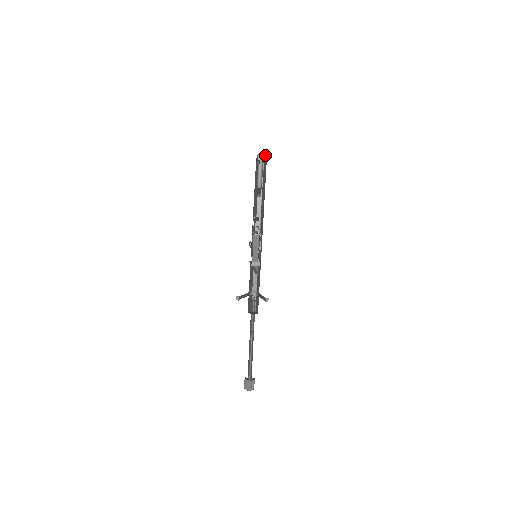
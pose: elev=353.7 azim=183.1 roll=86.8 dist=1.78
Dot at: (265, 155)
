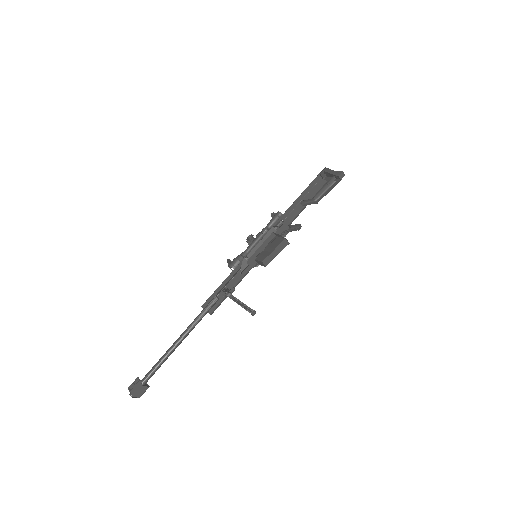
Dot at: occluded
